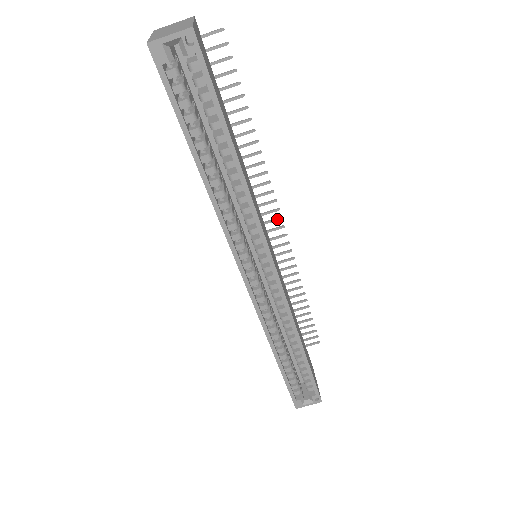
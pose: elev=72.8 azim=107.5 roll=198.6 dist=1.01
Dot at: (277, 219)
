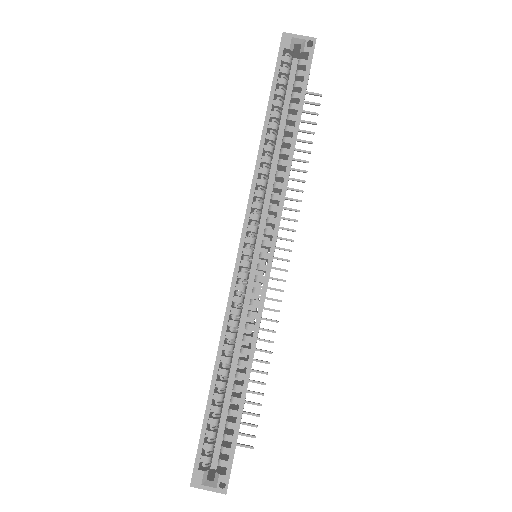
Dot at: (285, 259)
